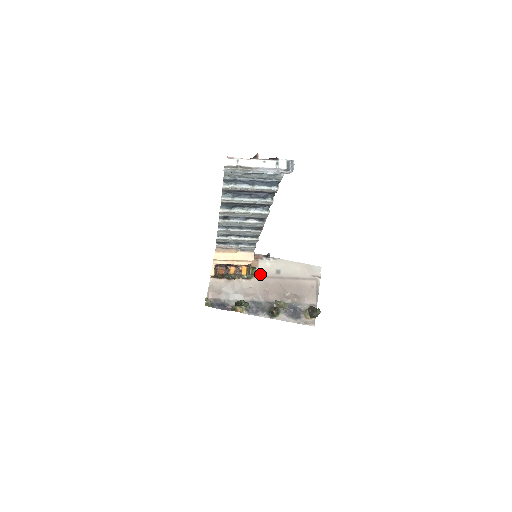
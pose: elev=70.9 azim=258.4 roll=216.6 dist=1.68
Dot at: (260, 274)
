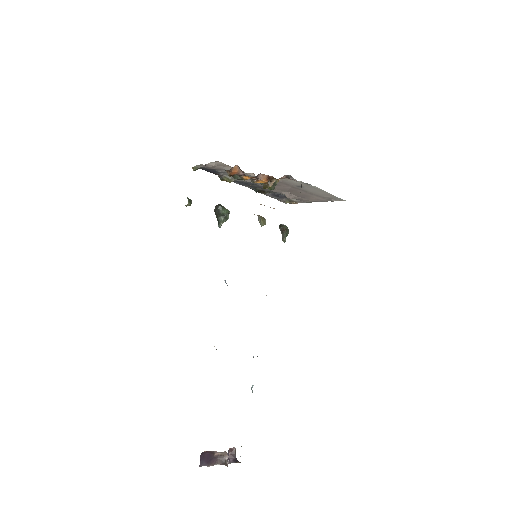
Dot at: occluded
